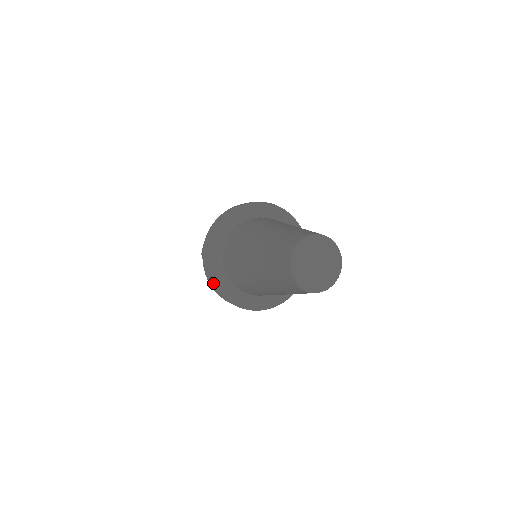
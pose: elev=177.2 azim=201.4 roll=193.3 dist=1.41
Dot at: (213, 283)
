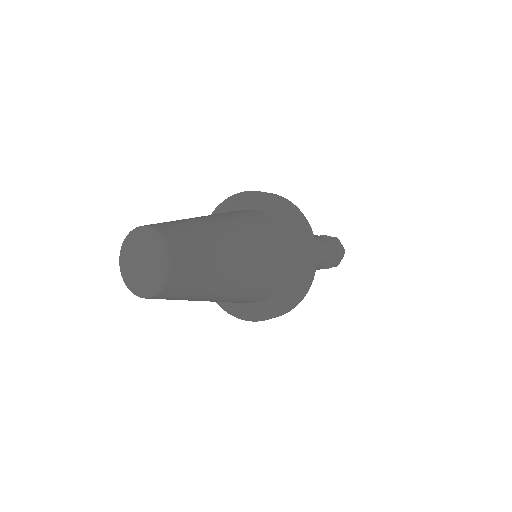
Dot at: occluded
